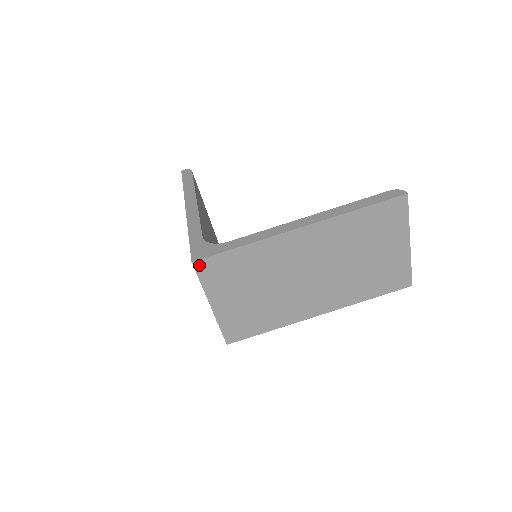
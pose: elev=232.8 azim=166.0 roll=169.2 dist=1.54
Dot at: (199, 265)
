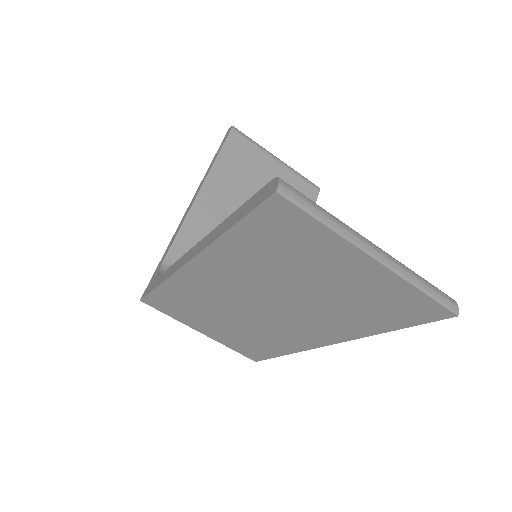
Dot at: (148, 302)
